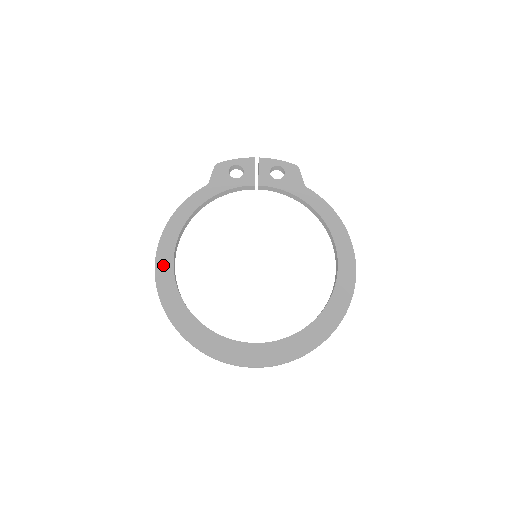
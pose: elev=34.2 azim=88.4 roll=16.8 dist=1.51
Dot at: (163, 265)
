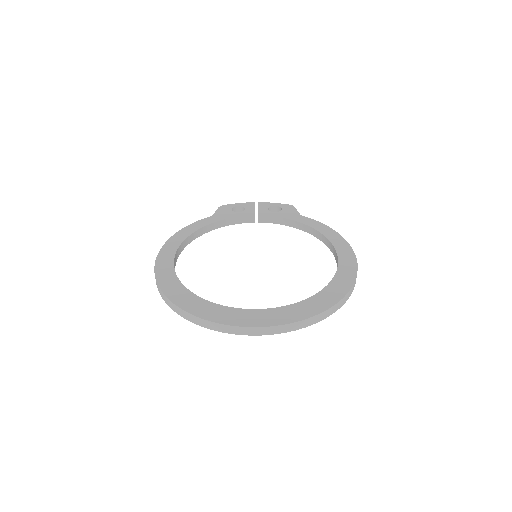
Dot at: (164, 259)
